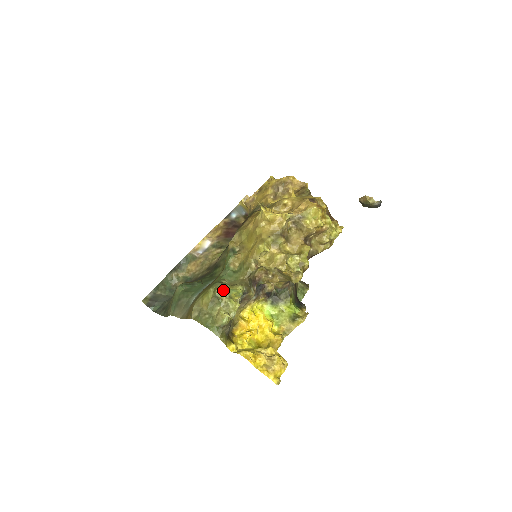
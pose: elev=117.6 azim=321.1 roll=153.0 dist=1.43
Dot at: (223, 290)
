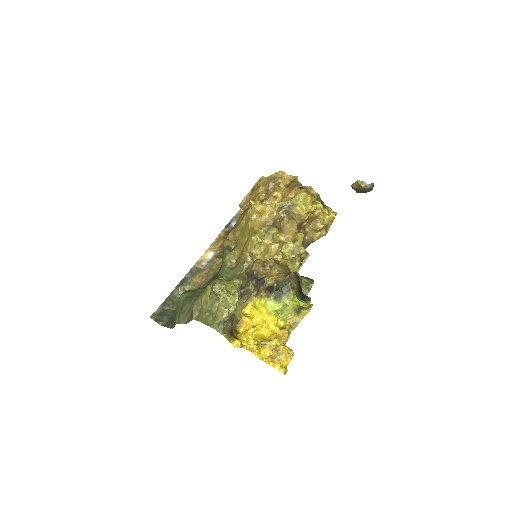
Dot at: (220, 285)
